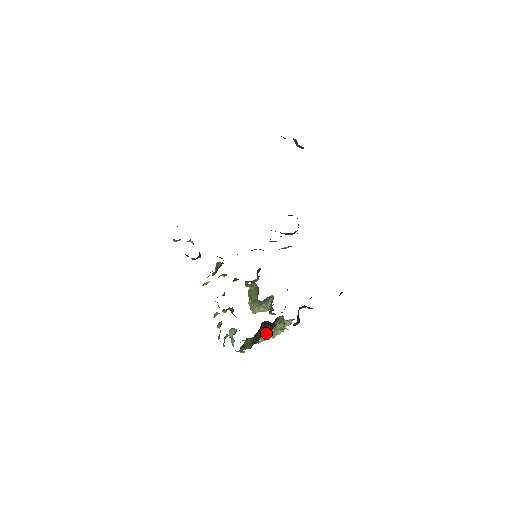
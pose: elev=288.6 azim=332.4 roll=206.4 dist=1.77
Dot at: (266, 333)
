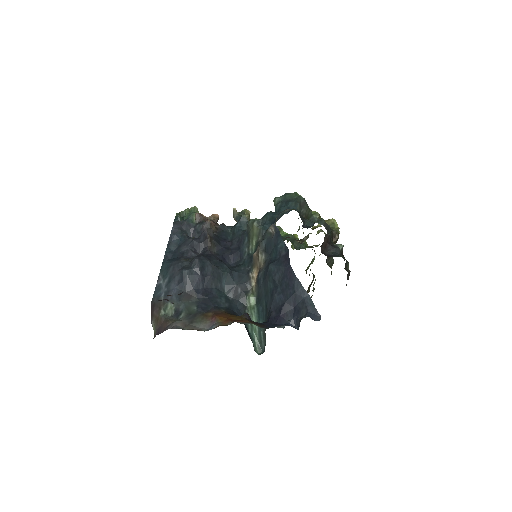
Dot at: occluded
